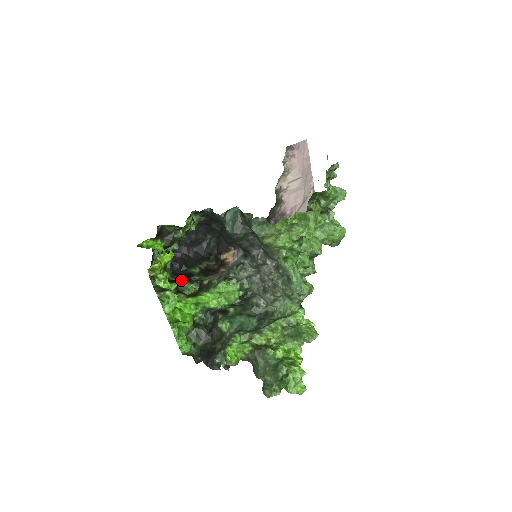
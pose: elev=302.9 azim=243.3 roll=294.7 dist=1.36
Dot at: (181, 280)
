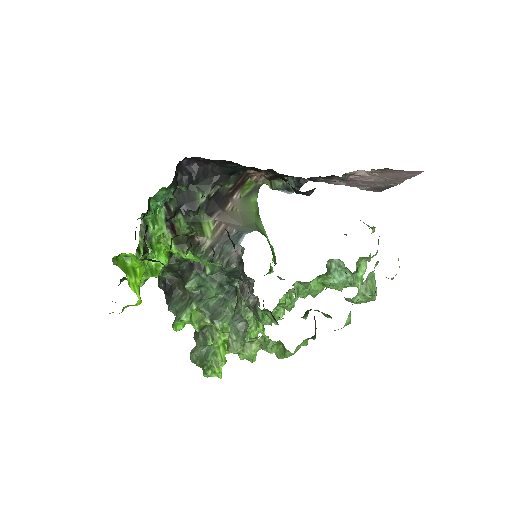
Dot at: (179, 209)
